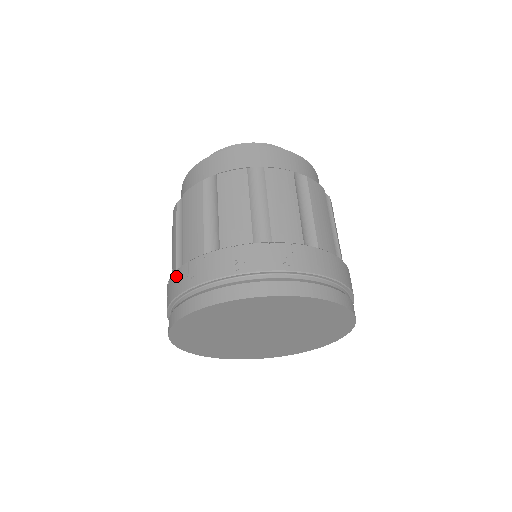
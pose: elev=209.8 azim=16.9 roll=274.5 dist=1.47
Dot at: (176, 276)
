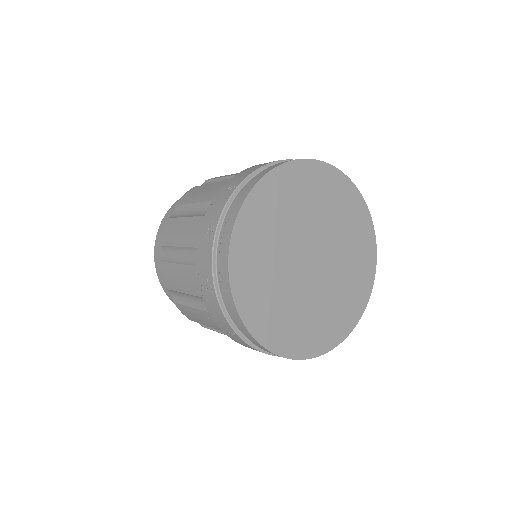
Dot at: (208, 306)
